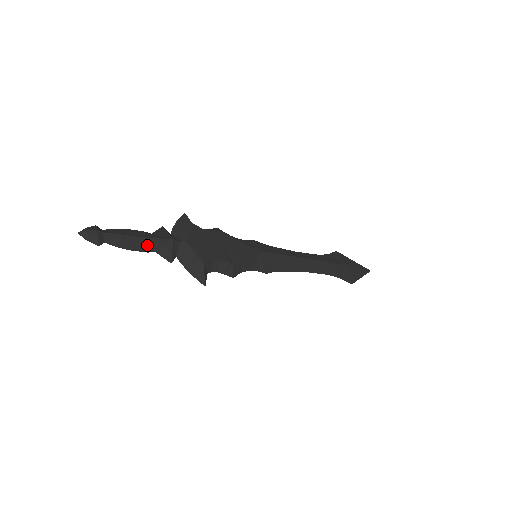
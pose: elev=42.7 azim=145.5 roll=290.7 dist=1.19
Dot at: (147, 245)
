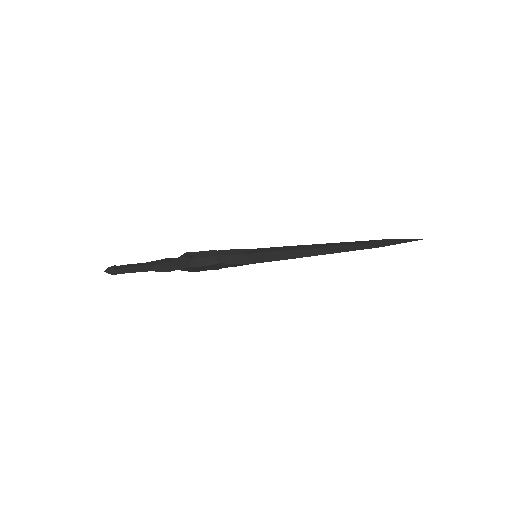
Dot at: (149, 264)
